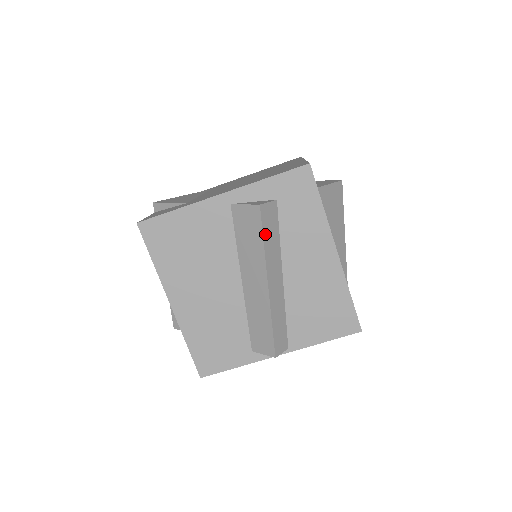
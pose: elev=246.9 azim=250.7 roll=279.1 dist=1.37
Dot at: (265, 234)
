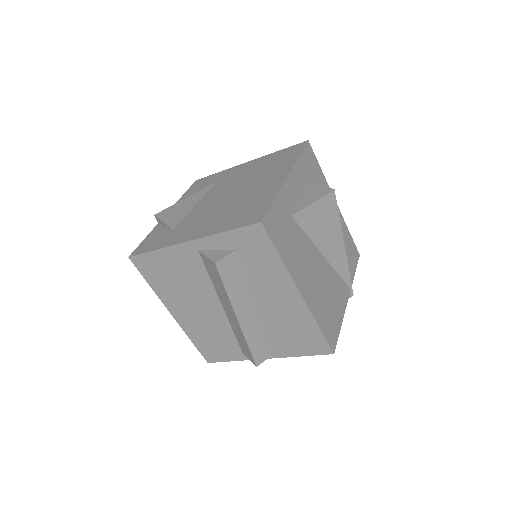
Dot at: (227, 283)
